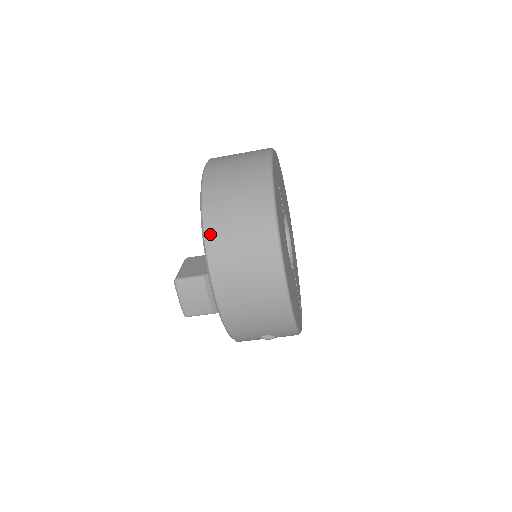
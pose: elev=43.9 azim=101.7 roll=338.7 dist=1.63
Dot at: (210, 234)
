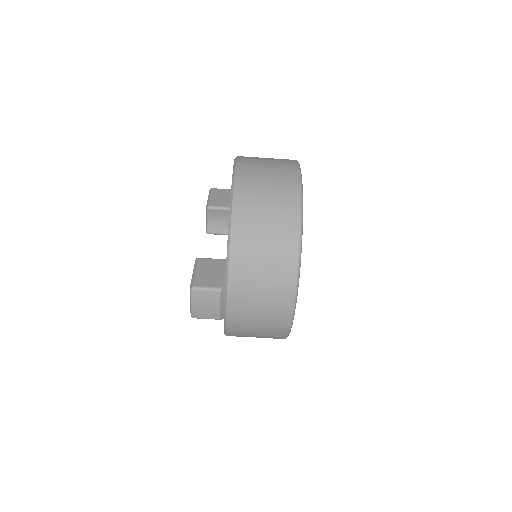
Dot at: (235, 253)
